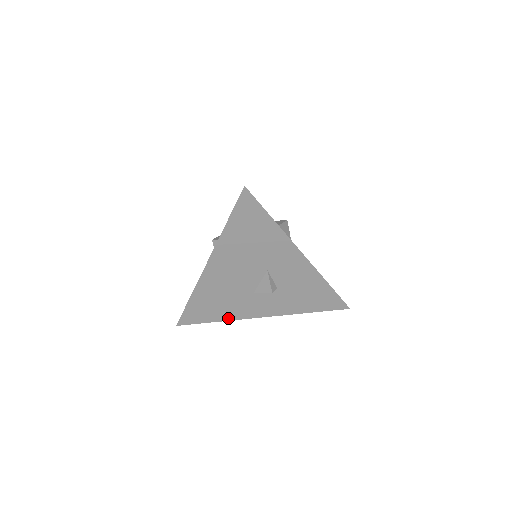
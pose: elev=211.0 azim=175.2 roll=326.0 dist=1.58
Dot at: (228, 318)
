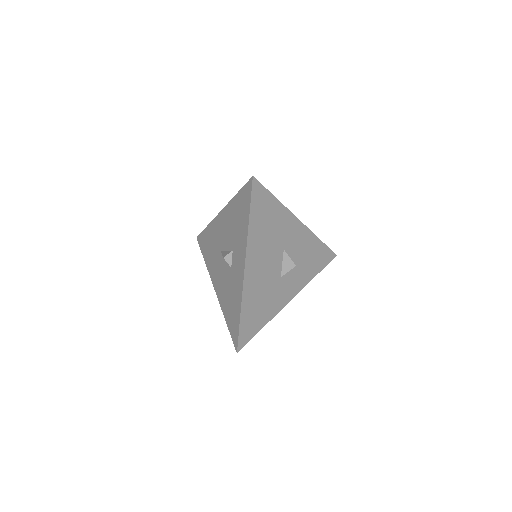
Dot at: (270, 317)
